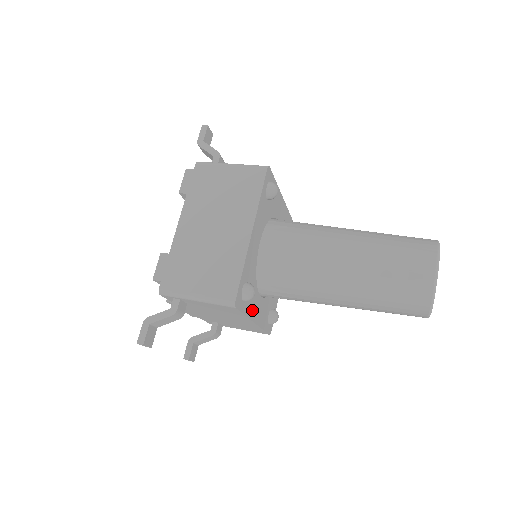
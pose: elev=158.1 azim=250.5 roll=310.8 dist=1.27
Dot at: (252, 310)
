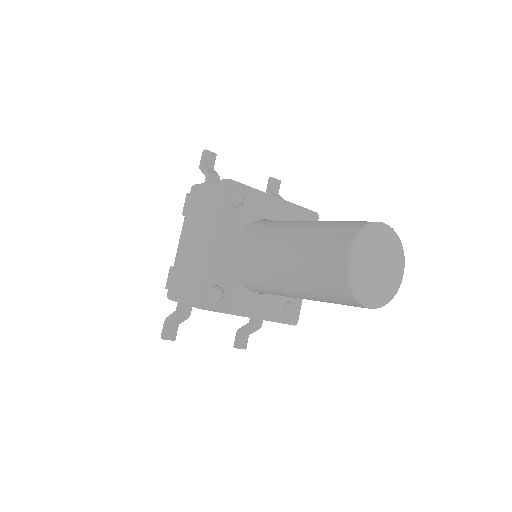
Dot at: (240, 307)
